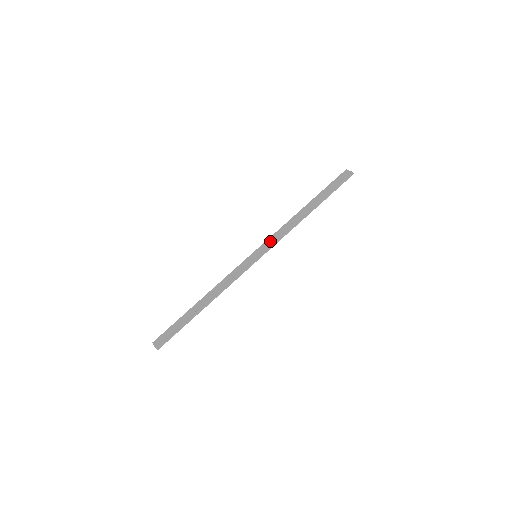
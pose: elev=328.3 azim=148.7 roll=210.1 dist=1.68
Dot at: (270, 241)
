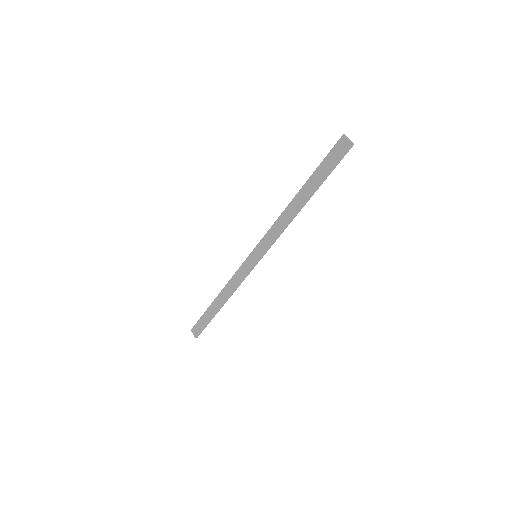
Dot at: (266, 241)
